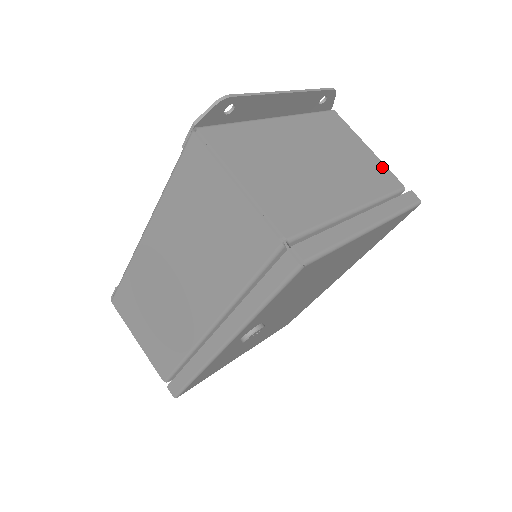
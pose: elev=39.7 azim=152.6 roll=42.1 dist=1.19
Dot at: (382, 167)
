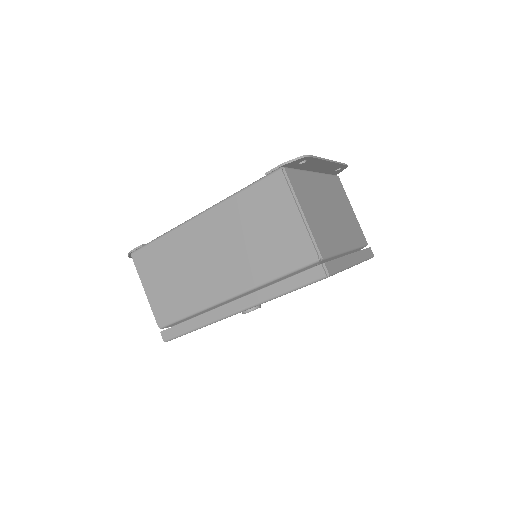
Dot at: (359, 226)
